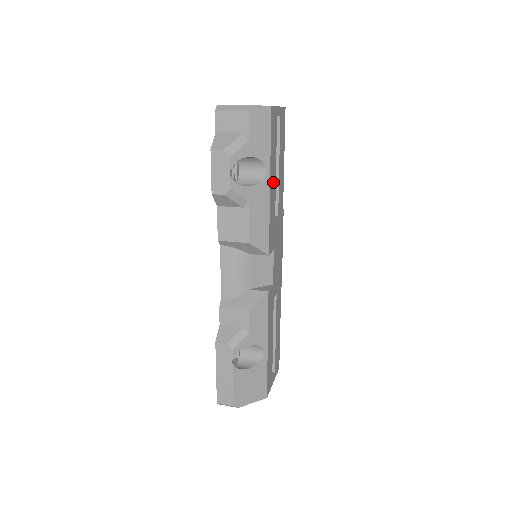
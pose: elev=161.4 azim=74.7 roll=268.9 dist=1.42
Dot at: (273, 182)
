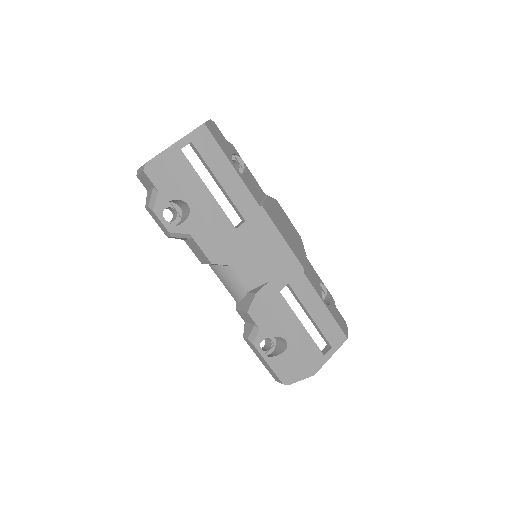
Dot at: (208, 205)
